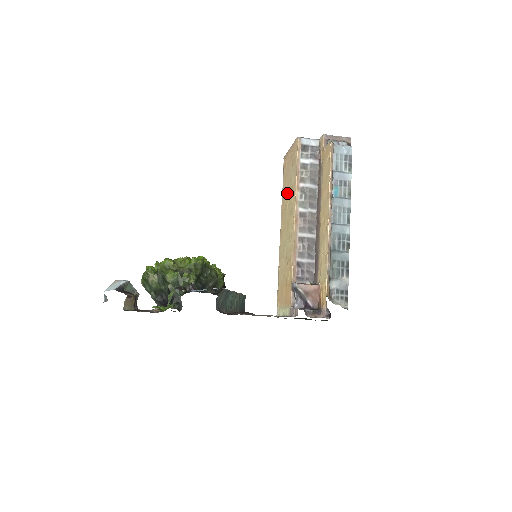
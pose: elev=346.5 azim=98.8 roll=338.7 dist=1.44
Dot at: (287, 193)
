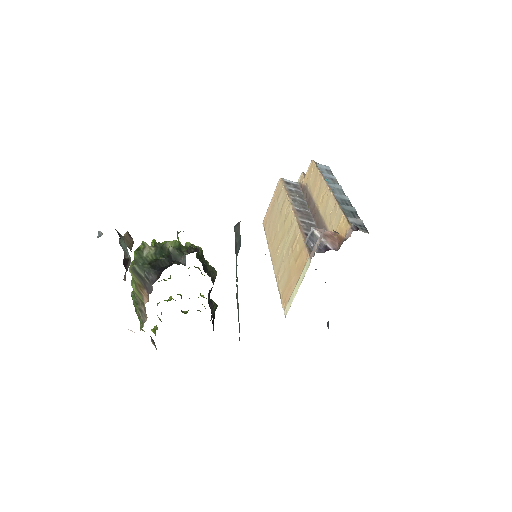
Dot at: (275, 224)
